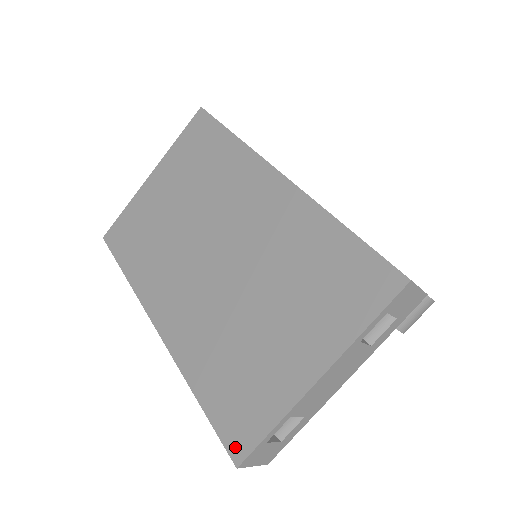
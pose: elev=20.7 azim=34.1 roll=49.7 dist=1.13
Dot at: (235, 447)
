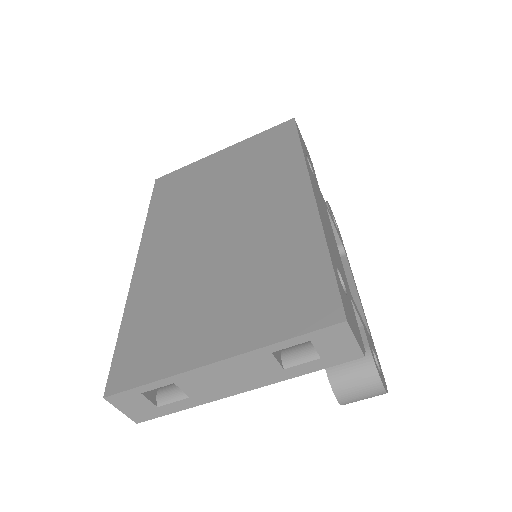
Dot at: (115, 380)
